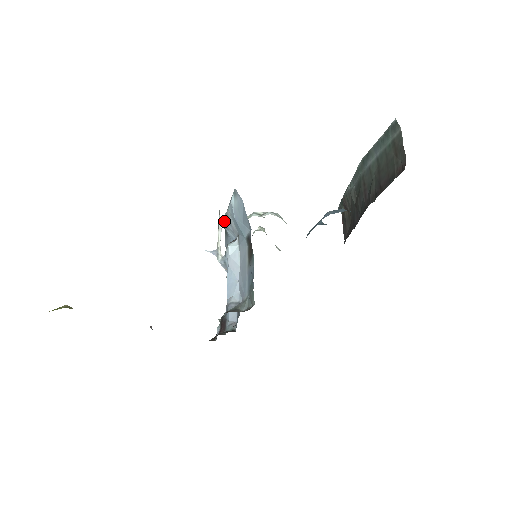
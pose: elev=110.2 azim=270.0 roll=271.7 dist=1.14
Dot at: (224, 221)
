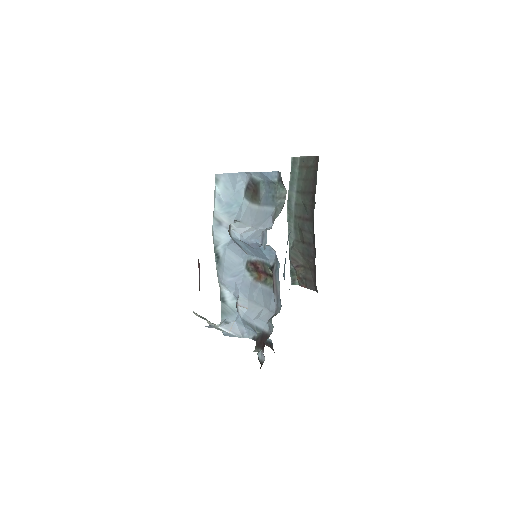
Dot at: (214, 233)
